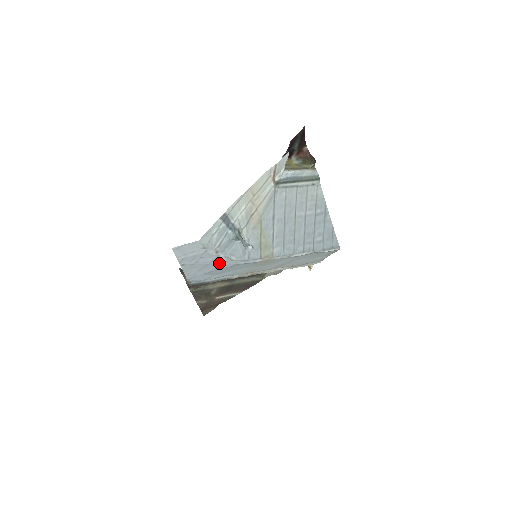
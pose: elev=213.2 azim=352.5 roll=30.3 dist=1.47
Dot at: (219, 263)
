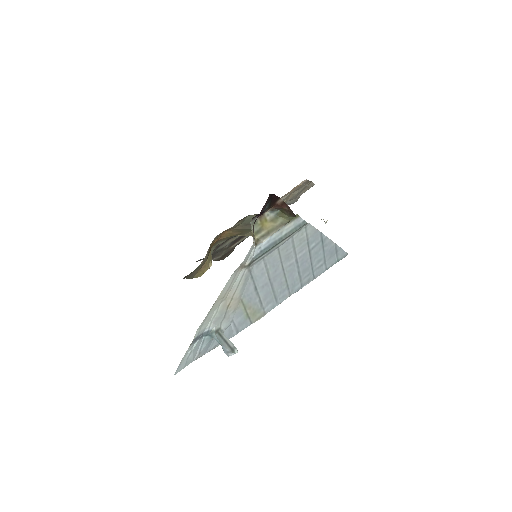
Dot at: occluded
